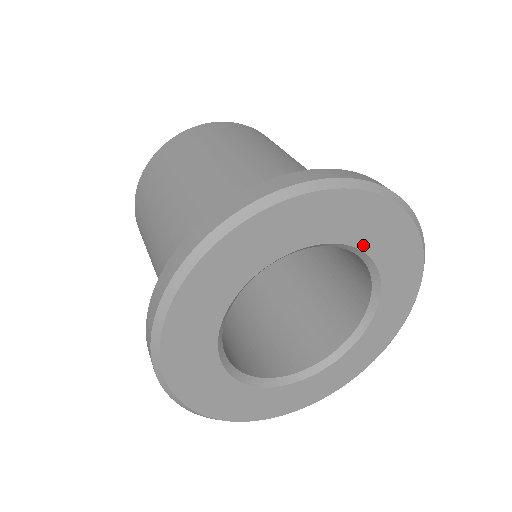
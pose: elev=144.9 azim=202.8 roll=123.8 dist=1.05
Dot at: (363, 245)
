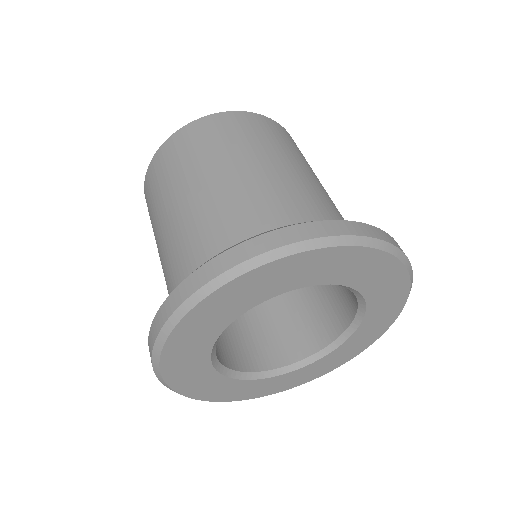
Dot at: (370, 301)
